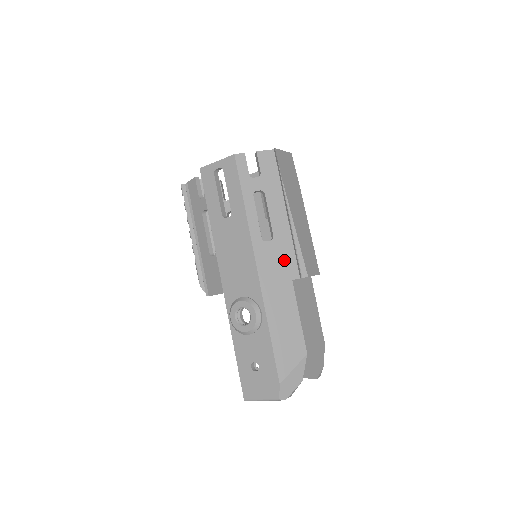
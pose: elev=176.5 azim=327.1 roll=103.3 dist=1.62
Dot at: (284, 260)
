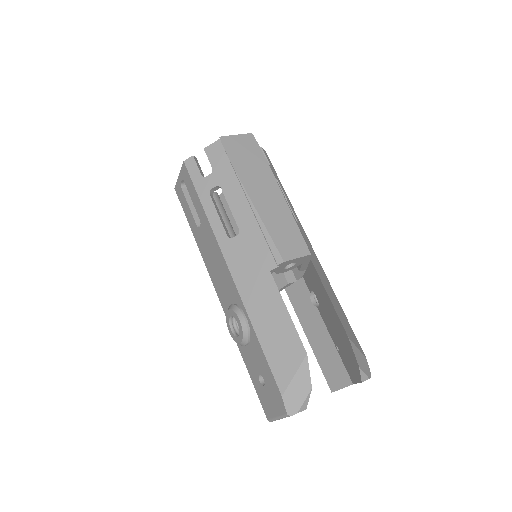
Dot at: (256, 251)
